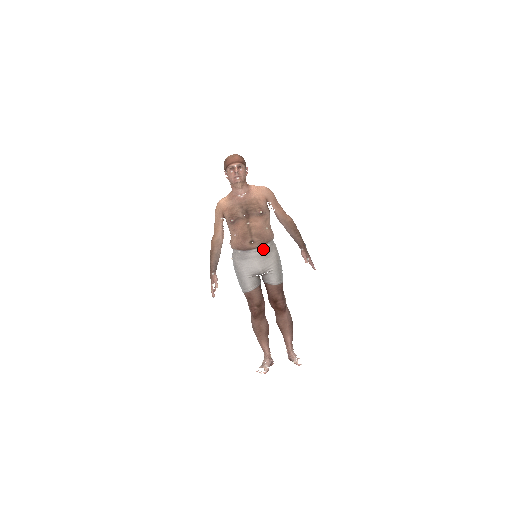
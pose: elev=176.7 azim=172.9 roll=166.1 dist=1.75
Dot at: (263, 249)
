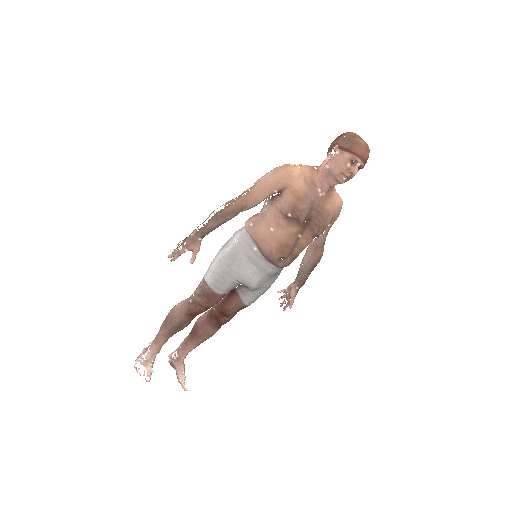
Dot at: (279, 269)
